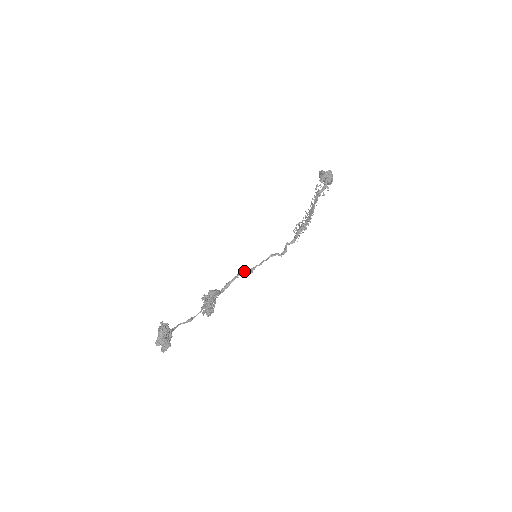
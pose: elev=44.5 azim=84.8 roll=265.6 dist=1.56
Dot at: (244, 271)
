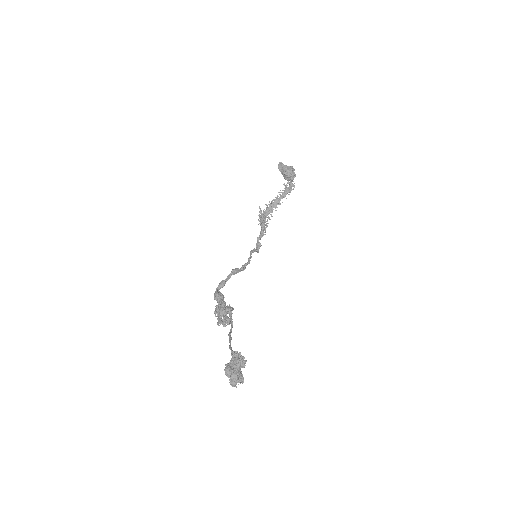
Dot at: (238, 269)
